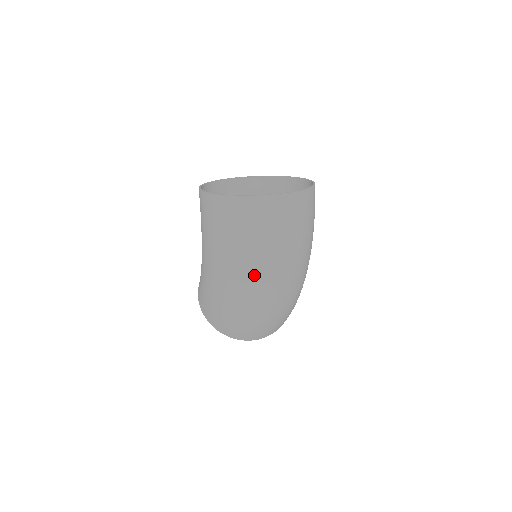
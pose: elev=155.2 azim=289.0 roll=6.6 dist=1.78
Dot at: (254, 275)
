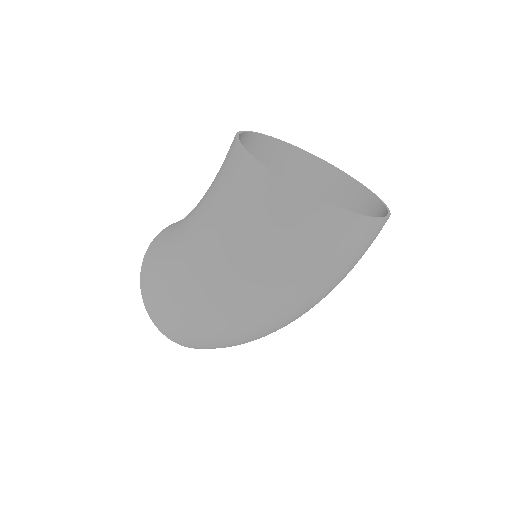
Dot at: (271, 302)
